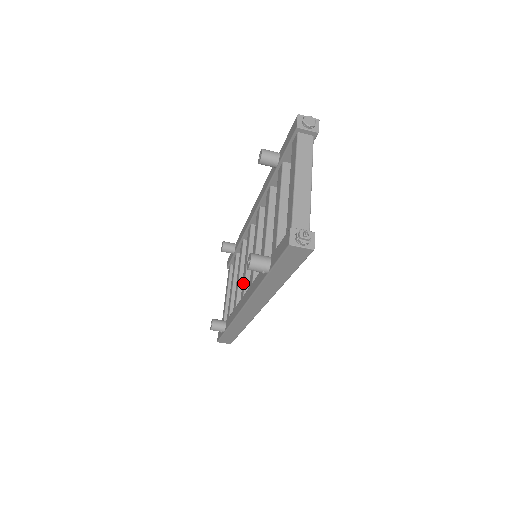
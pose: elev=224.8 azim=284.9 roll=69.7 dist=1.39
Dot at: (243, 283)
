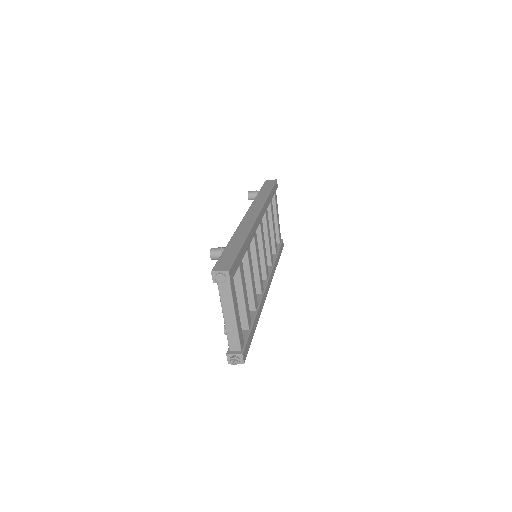
Dot at: occluded
